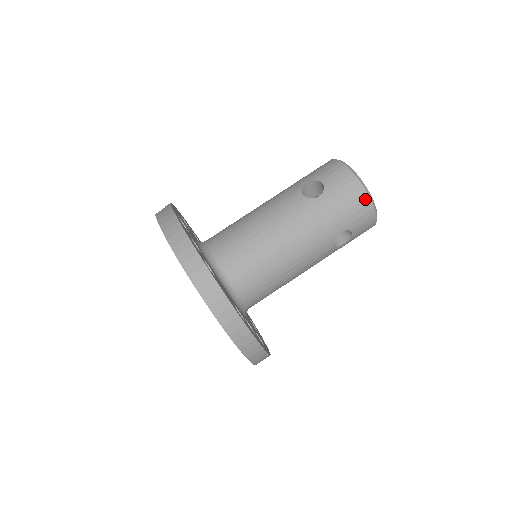
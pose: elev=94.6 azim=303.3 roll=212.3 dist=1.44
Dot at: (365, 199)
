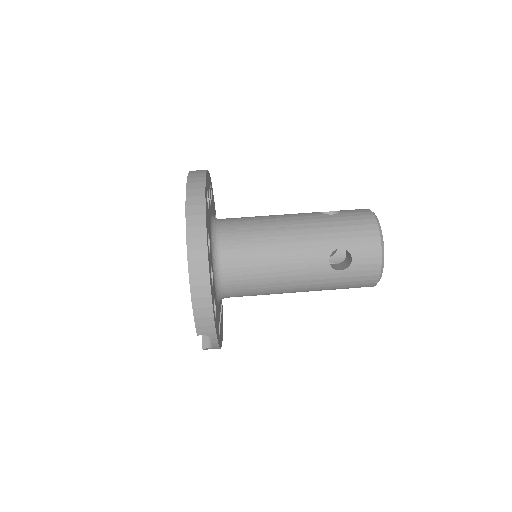
Dot at: (374, 230)
